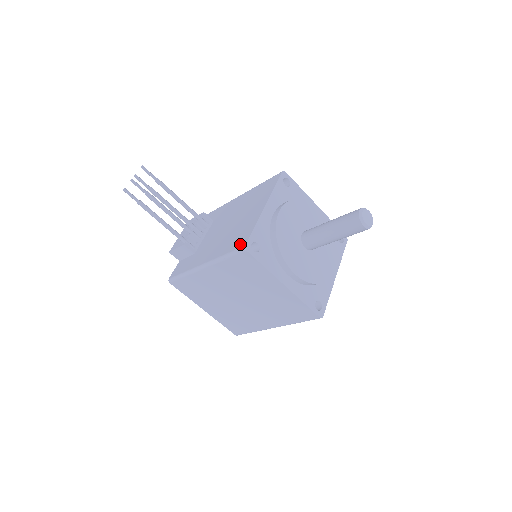
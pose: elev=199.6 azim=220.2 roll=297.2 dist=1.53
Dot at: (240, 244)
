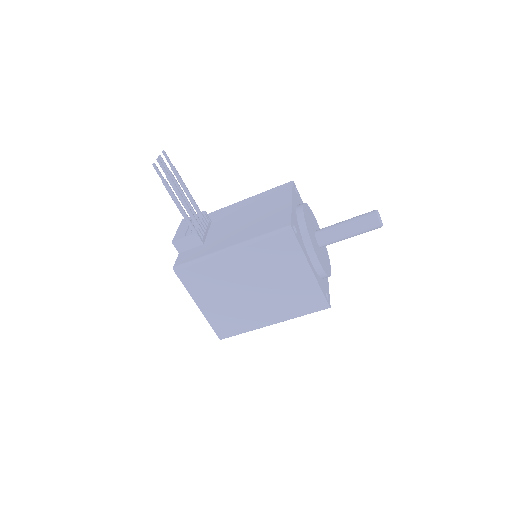
Dot at: (281, 225)
